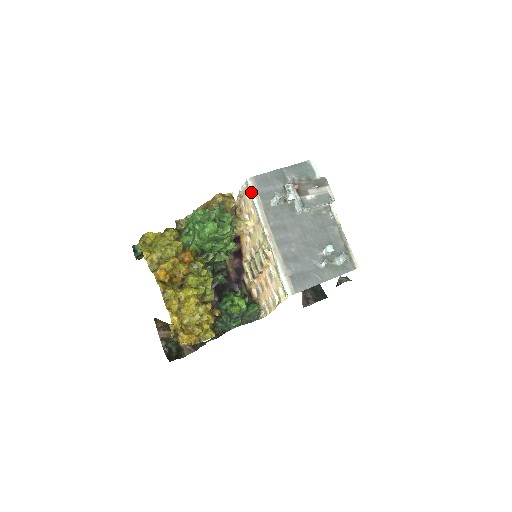
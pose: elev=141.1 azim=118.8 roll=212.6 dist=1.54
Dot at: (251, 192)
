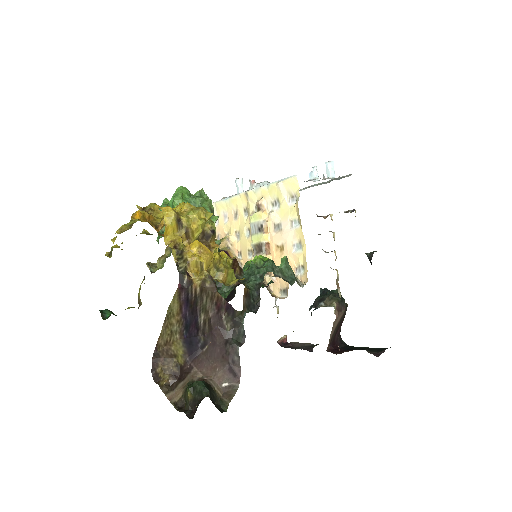
Dot at: (215, 202)
